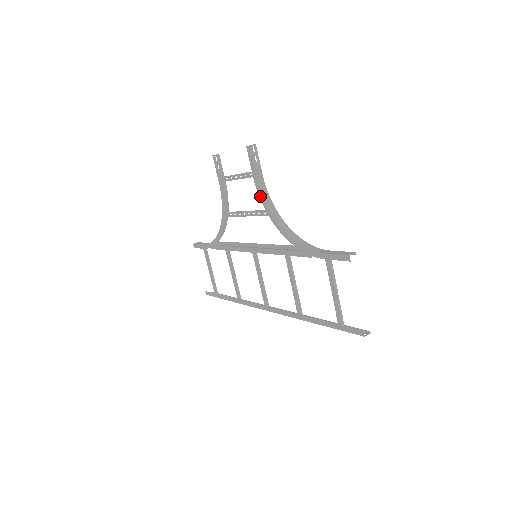
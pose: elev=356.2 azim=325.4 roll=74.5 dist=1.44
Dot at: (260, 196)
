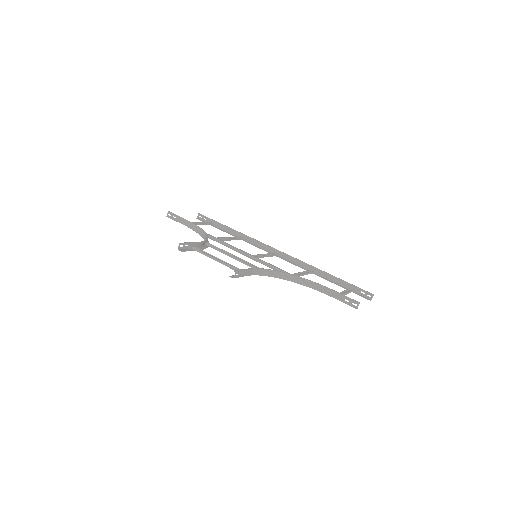
Dot at: (255, 274)
